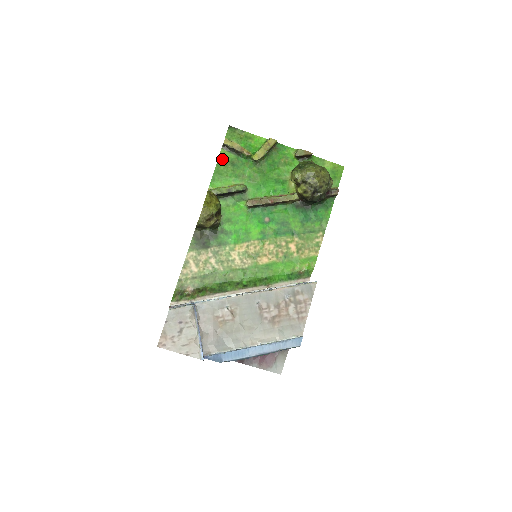
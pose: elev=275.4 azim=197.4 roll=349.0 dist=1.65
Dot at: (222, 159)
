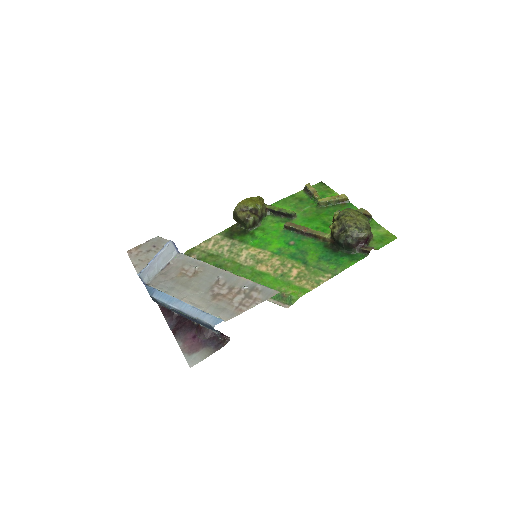
Dot at: (296, 195)
